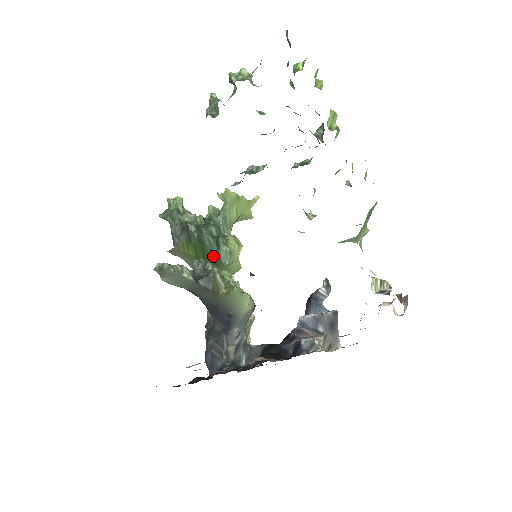
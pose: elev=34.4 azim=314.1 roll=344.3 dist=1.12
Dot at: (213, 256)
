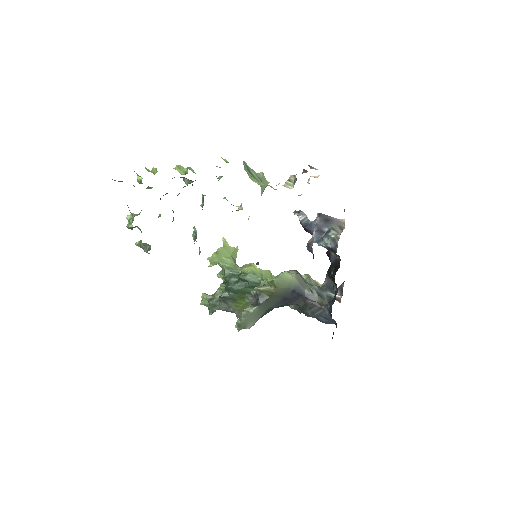
Dot at: (252, 287)
